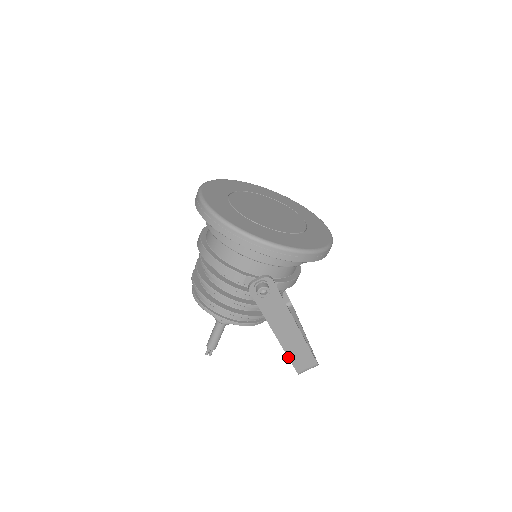
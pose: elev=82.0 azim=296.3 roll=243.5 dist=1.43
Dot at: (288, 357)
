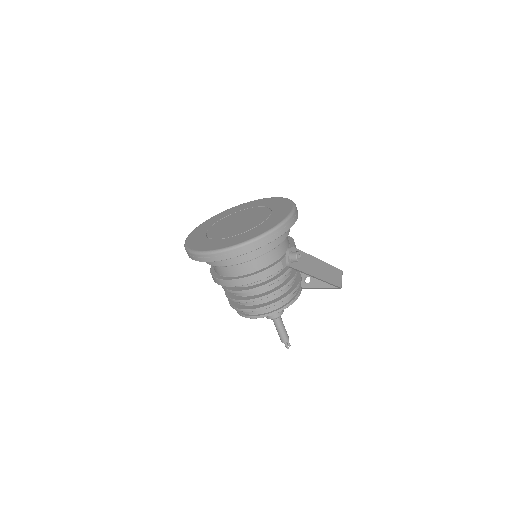
Dot at: (331, 284)
